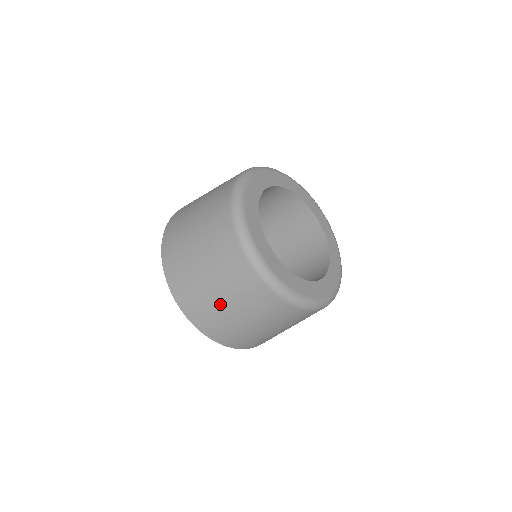
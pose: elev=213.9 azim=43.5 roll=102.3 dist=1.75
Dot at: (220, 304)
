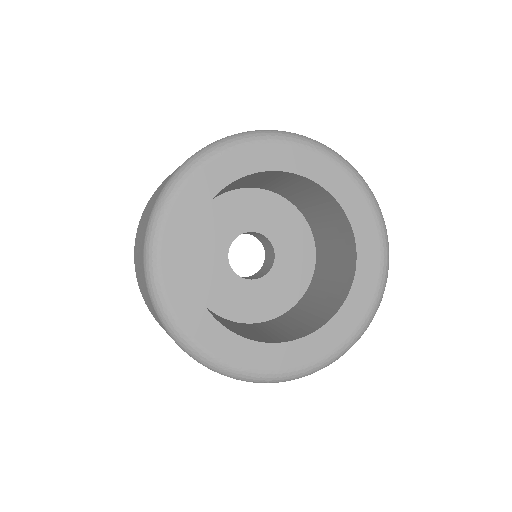
Dot at: occluded
